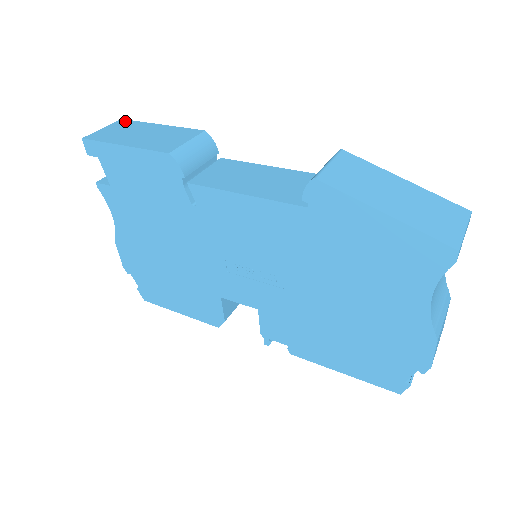
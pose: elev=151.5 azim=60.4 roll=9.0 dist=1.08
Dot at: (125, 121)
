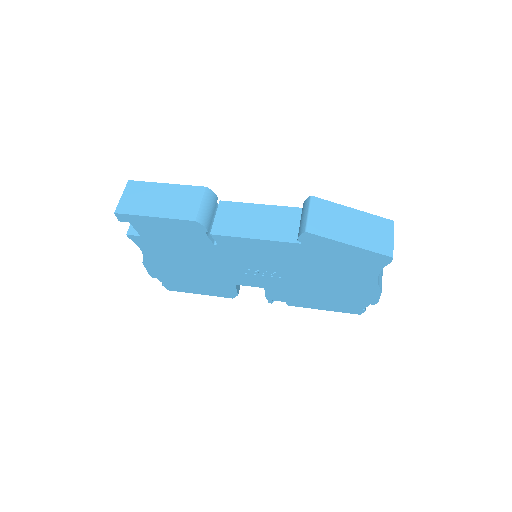
Dot at: (134, 183)
